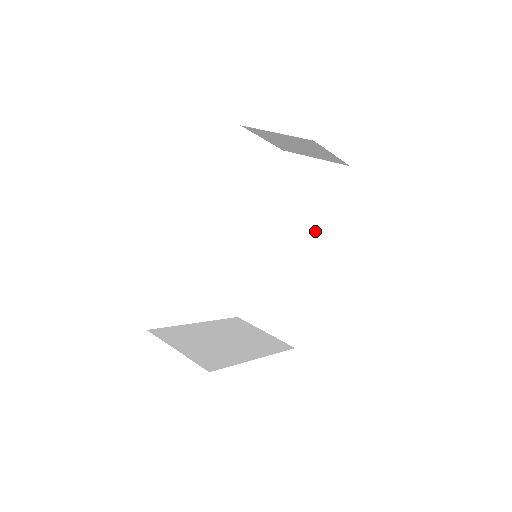
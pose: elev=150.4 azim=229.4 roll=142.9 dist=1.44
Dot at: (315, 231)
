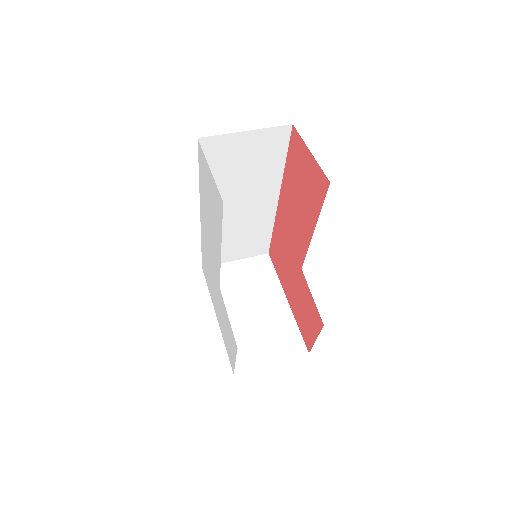
Dot at: (266, 185)
